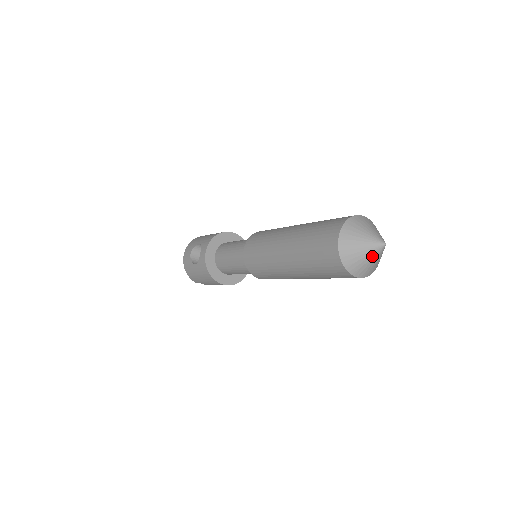
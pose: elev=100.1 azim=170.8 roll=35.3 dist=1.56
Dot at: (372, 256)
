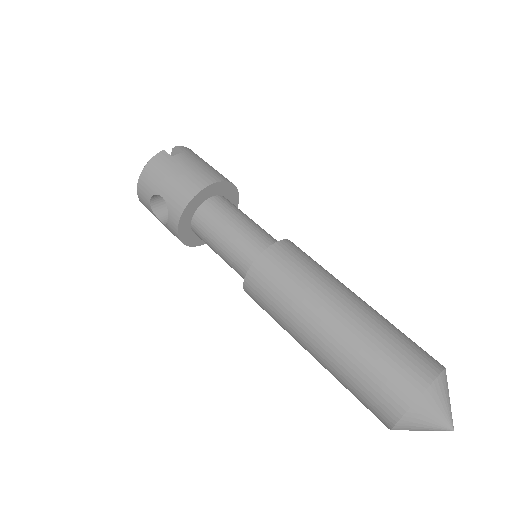
Dot at: occluded
